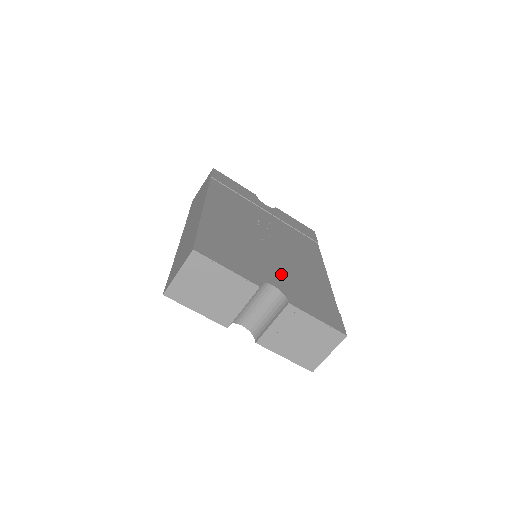
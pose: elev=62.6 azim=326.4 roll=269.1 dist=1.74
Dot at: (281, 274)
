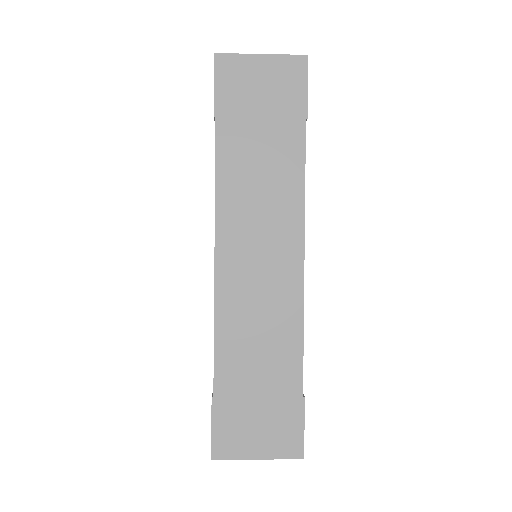
Dot at: occluded
